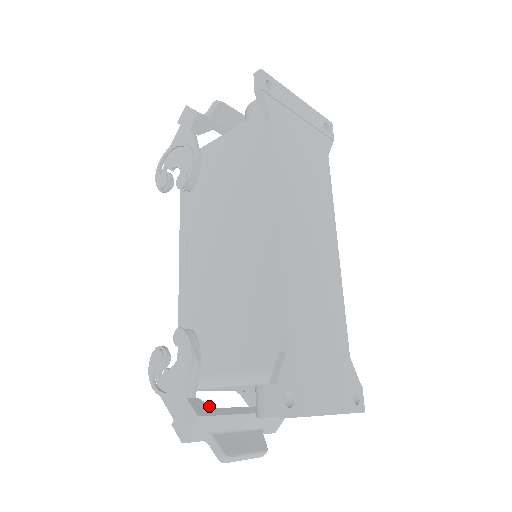
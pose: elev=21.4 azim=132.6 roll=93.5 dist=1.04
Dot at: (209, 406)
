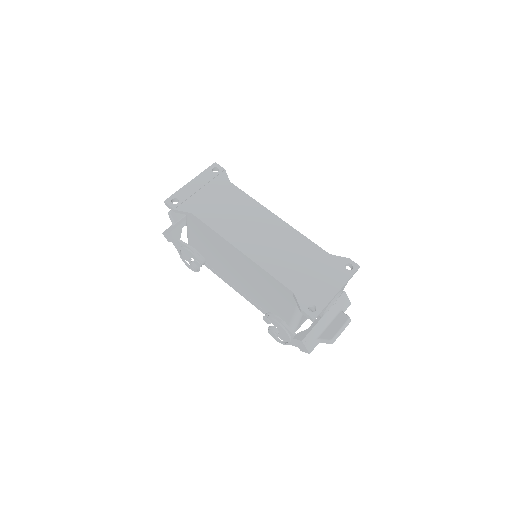
Dot at: (304, 331)
